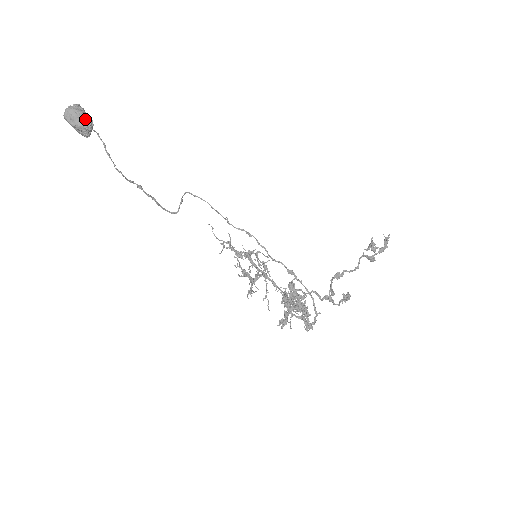
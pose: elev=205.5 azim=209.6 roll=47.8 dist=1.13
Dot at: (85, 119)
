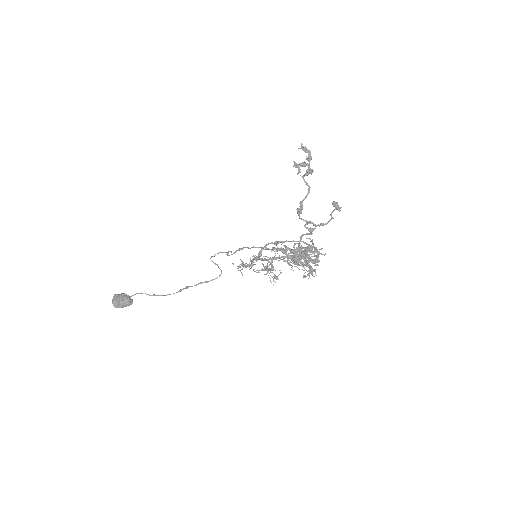
Dot at: (121, 299)
